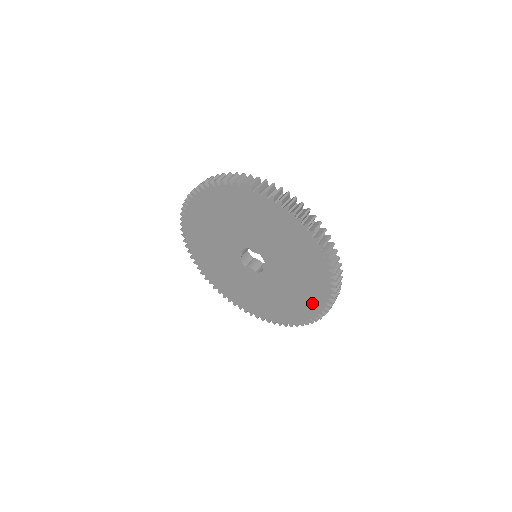
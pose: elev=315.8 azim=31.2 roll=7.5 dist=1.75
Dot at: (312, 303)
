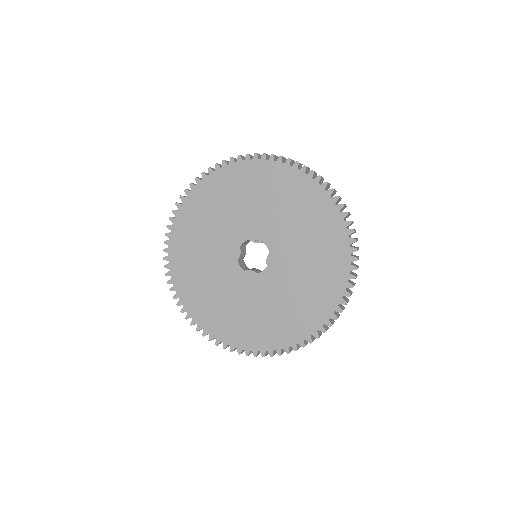
Dot at: (329, 289)
